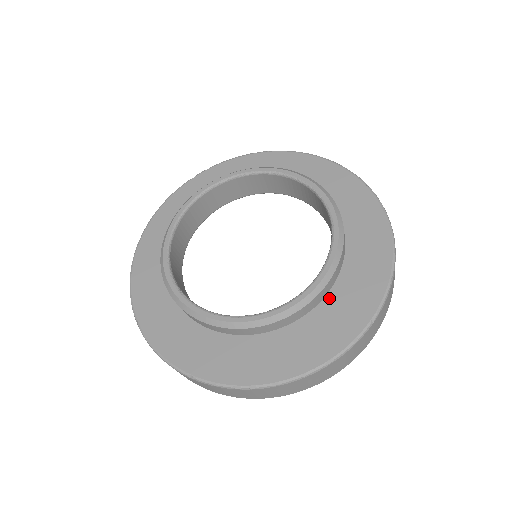
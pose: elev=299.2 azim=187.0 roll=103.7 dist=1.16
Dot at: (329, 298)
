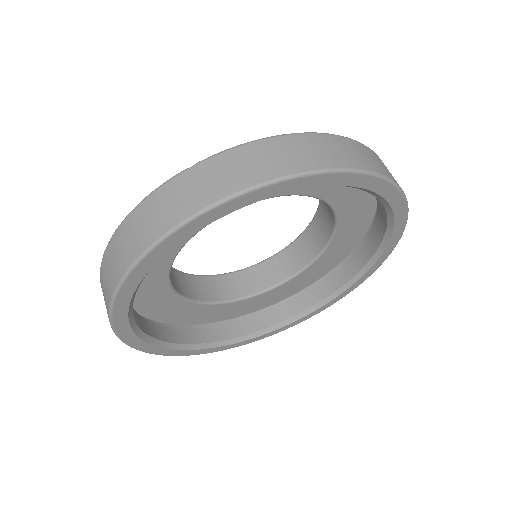
Dot at: occluded
